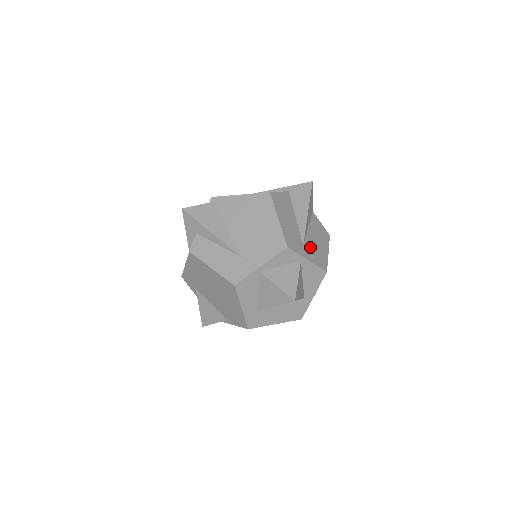
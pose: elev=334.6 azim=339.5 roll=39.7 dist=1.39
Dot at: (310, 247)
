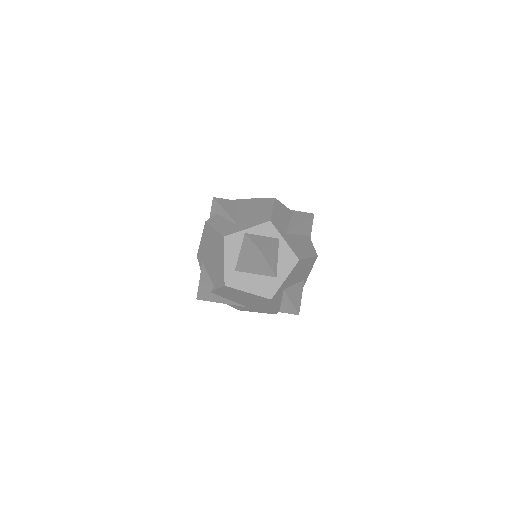
Dot at: (292, 240)
